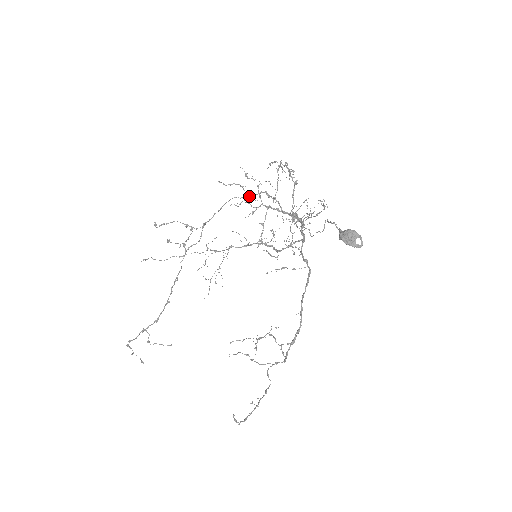
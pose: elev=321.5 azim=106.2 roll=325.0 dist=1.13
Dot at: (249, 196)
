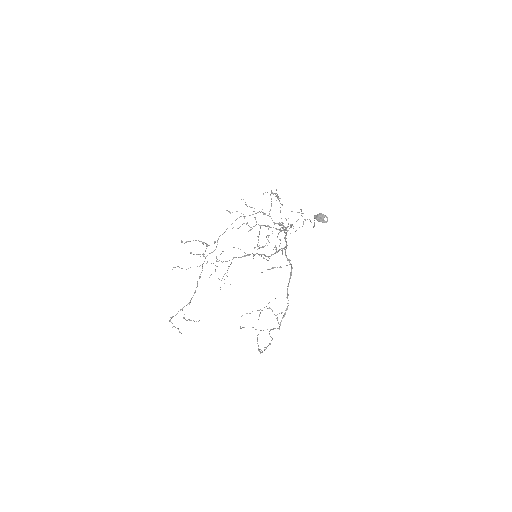
Dot at: occluded
